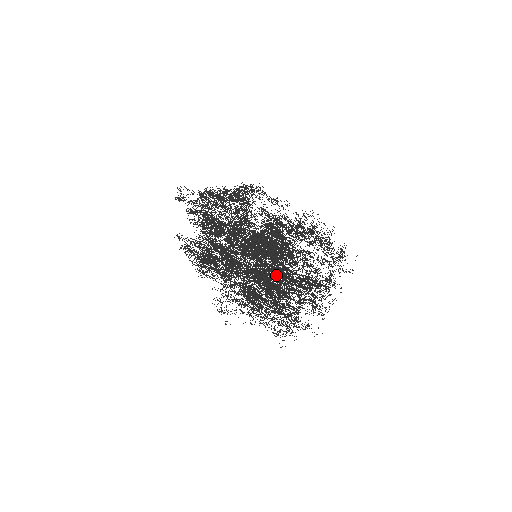
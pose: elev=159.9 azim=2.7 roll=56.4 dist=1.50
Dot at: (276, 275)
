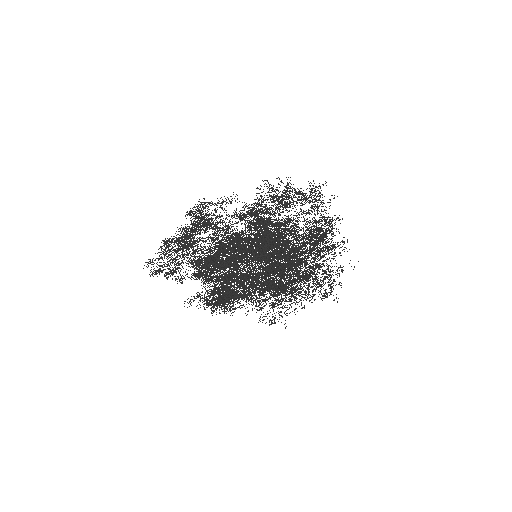
Dot at: occluded
